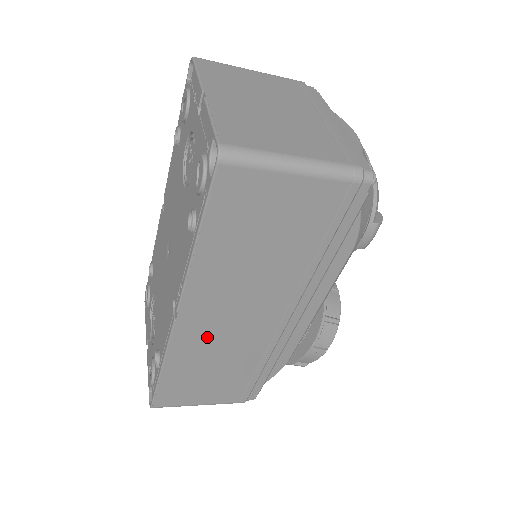
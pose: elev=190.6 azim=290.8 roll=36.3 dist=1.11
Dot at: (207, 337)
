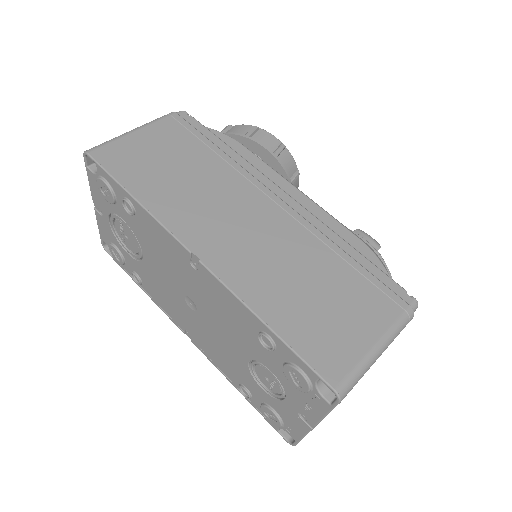
Dot at: occluded
